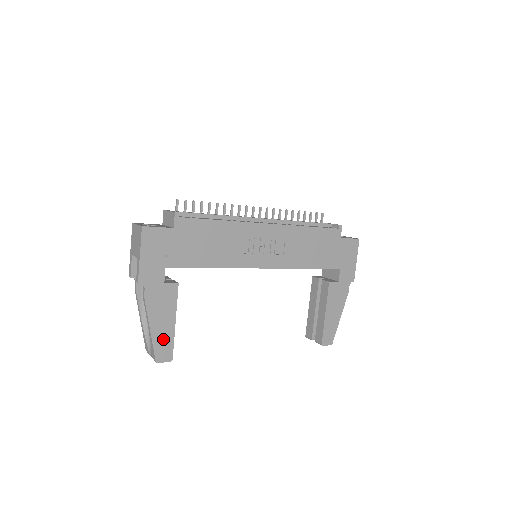
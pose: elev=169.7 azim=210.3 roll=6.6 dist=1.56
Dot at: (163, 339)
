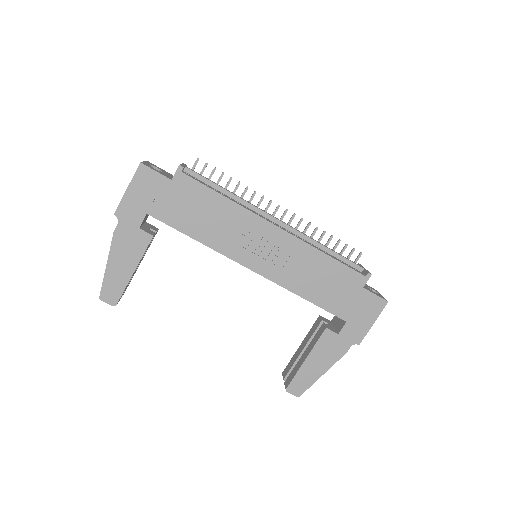
Dot at: (115, 281)
